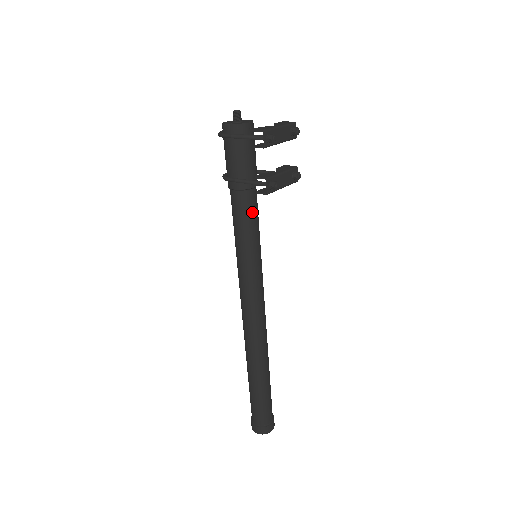
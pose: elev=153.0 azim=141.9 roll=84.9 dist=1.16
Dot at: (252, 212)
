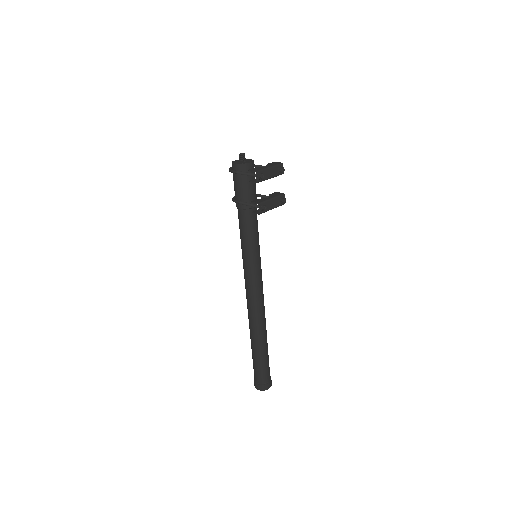
Dot at: (252, 225)
